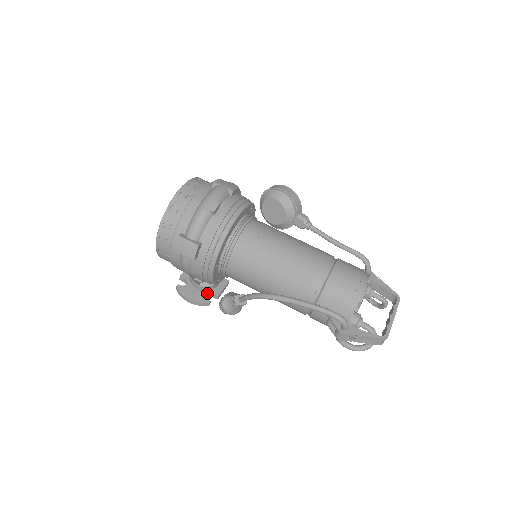
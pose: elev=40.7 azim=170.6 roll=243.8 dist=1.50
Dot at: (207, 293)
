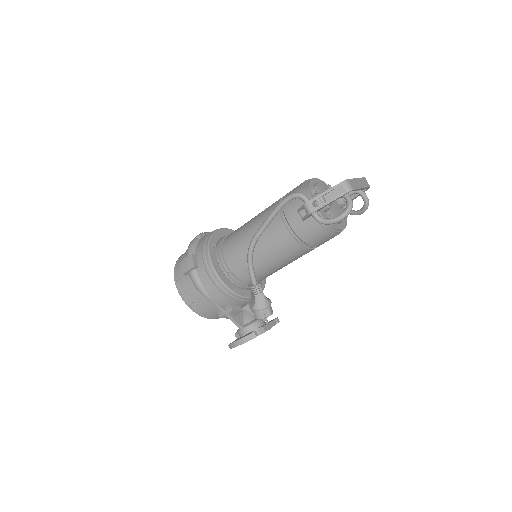
Dot at: (253, 331)
